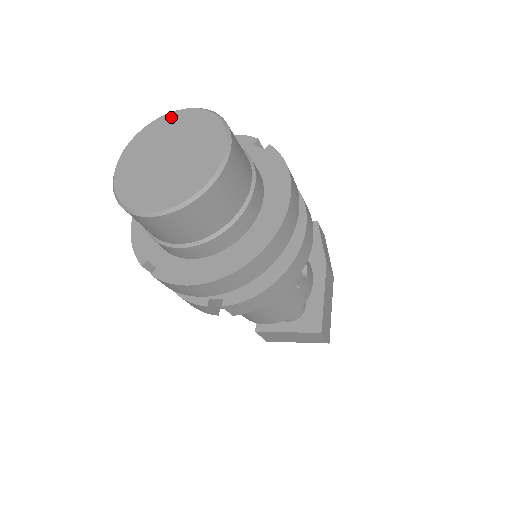
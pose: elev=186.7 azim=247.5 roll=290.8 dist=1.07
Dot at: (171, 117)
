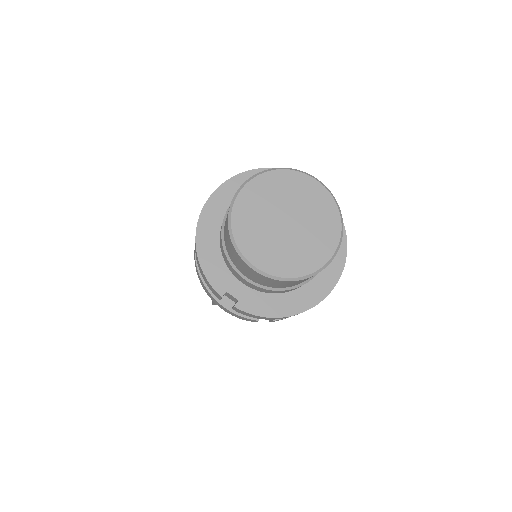
Dot at: (277, 176)
